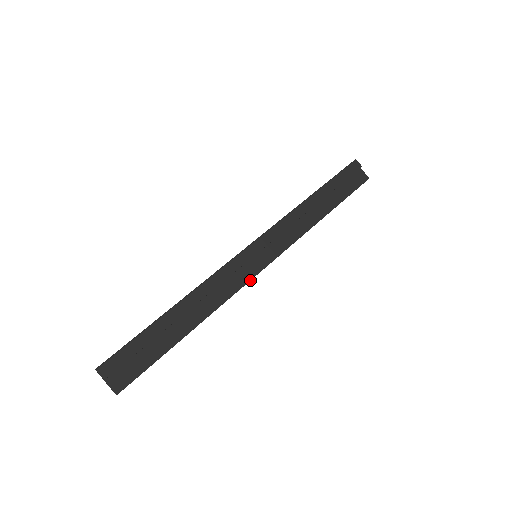
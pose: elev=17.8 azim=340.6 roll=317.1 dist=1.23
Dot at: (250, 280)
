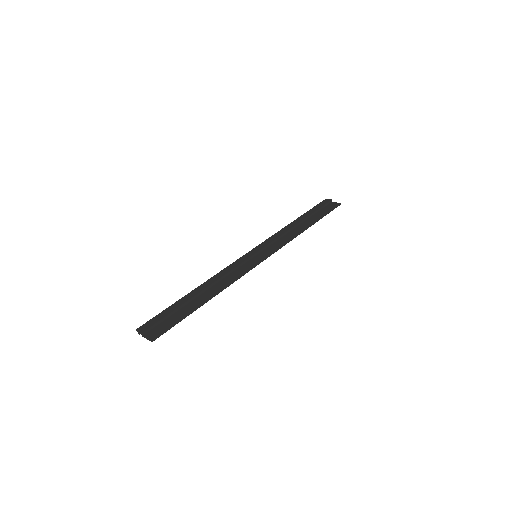
Dot at: (253, 267)
